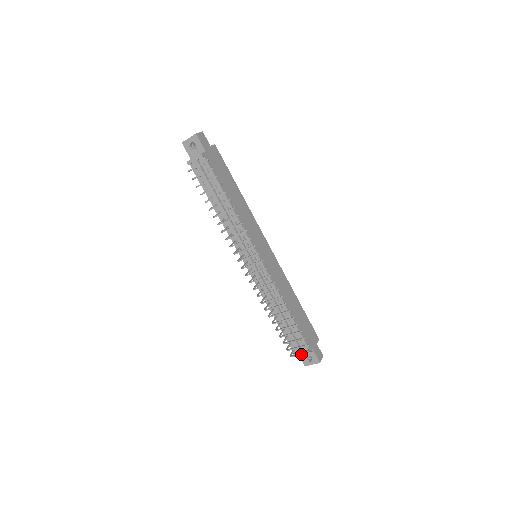
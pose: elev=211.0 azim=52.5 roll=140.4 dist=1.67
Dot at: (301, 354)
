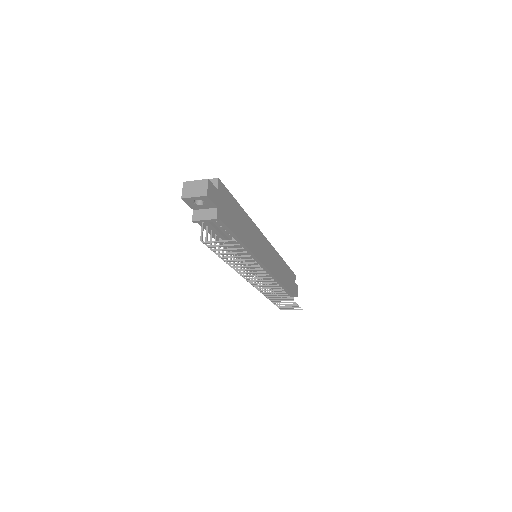
Dot at: occluded
